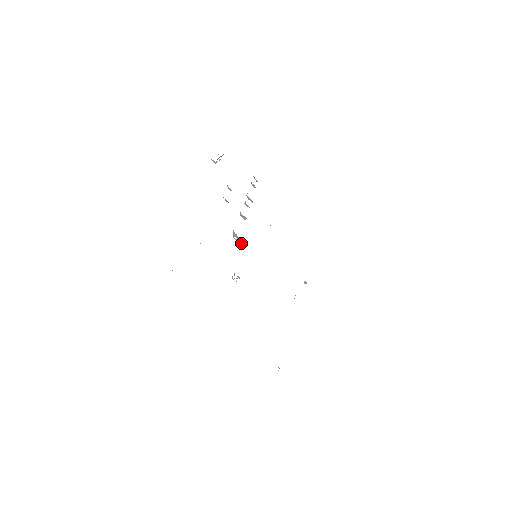
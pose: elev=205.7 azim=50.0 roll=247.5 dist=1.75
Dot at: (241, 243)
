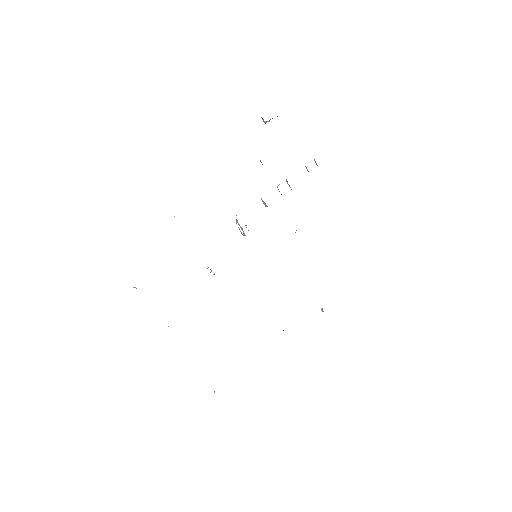
Dot at: (243, 233)
